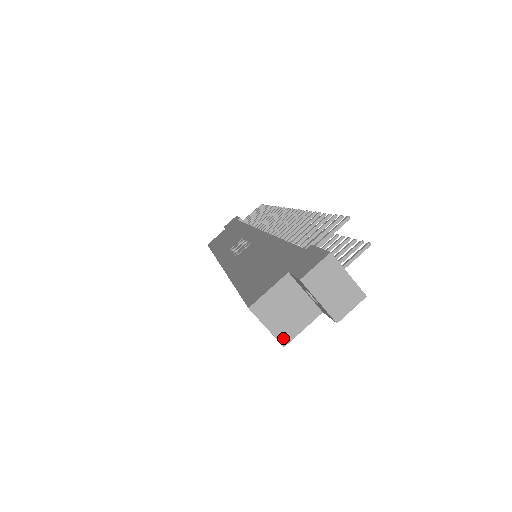
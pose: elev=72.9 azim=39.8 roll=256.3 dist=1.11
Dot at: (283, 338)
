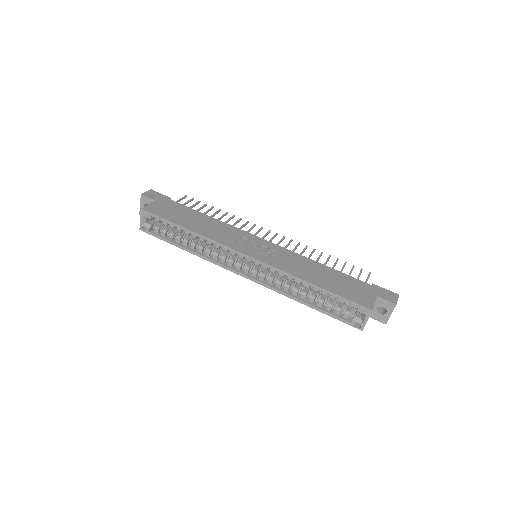
Dot at: occluded
